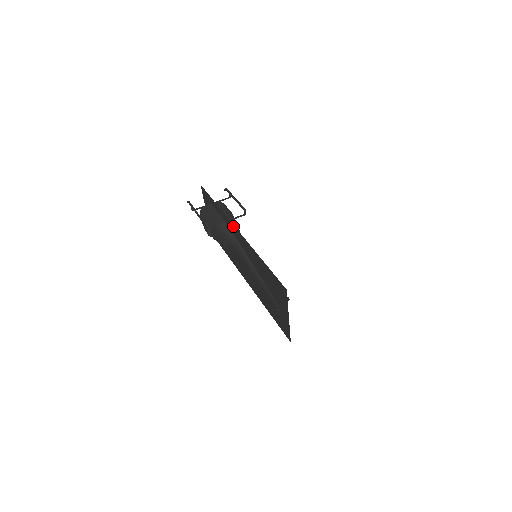
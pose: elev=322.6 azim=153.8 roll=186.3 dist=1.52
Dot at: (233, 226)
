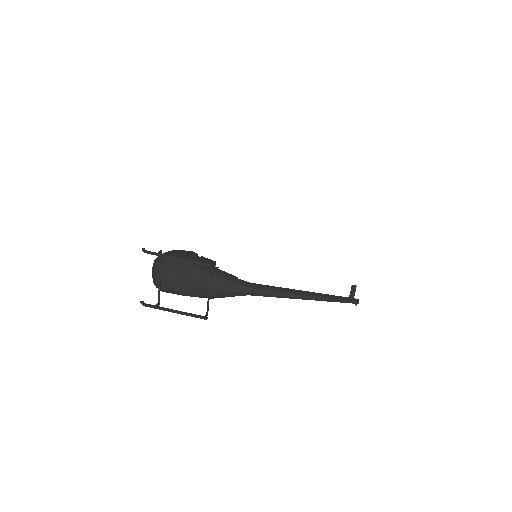
Dot at: occluded
